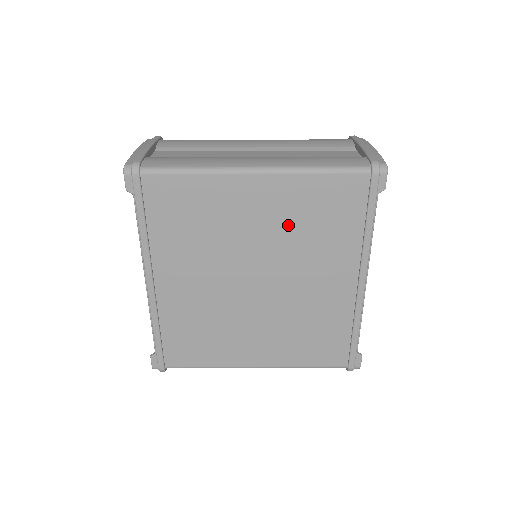
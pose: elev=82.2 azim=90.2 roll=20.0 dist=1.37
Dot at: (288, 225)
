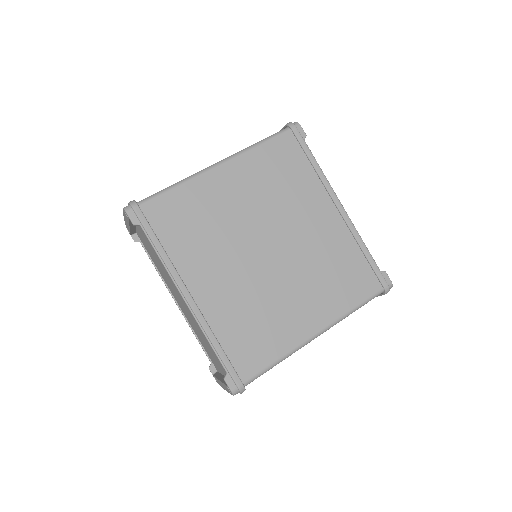
Dot at: (262, 191)
